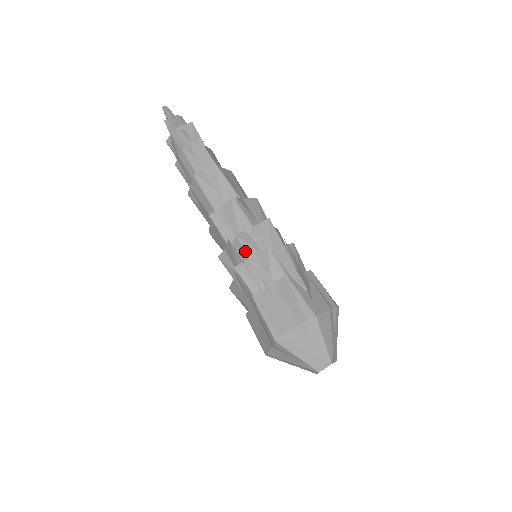
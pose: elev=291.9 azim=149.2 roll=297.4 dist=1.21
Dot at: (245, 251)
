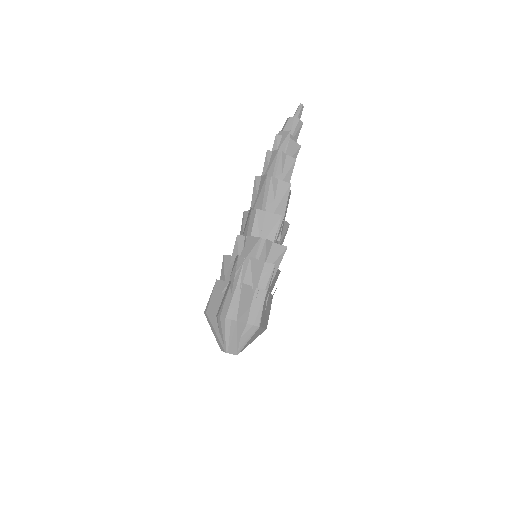
Dot at: (233, 249)
